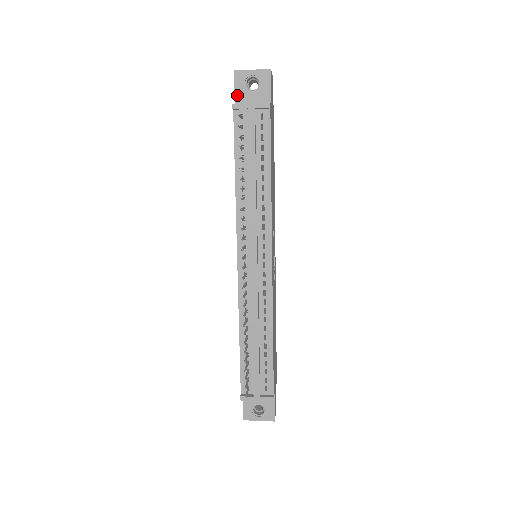
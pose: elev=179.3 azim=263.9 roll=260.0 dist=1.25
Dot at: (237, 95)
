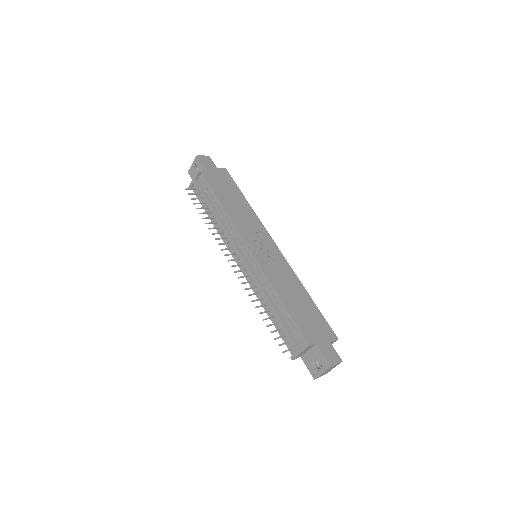
Dot at: occluded
